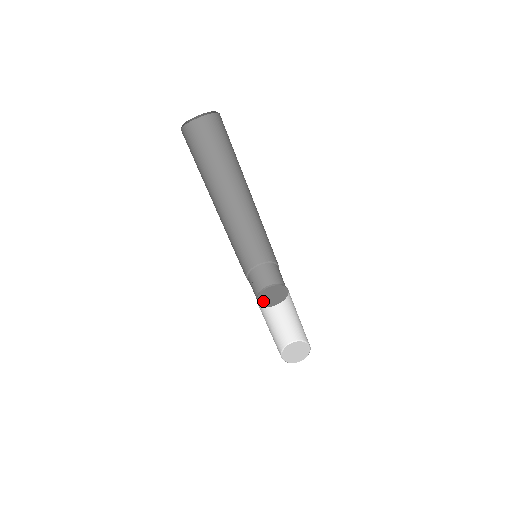
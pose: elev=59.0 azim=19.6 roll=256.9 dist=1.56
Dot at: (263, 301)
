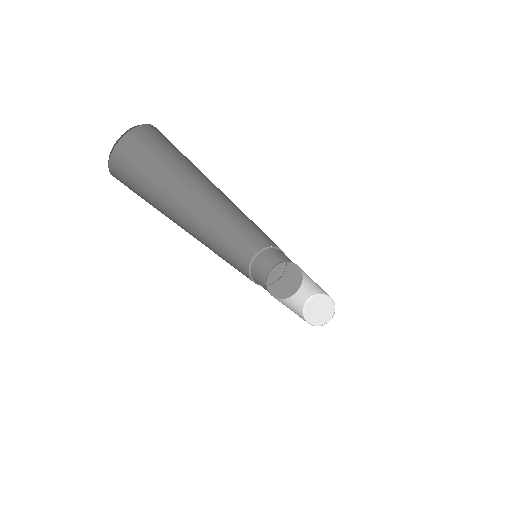
Dot at: (273, 278)
